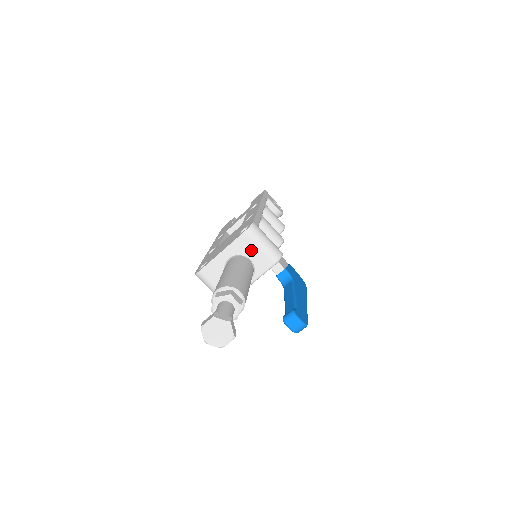
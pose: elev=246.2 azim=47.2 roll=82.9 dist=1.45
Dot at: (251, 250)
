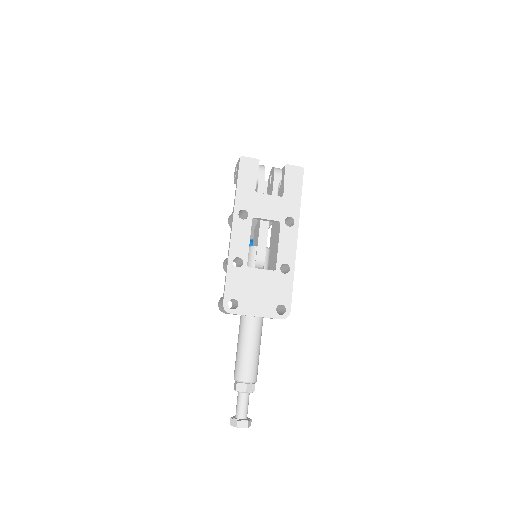
Dot at: (271, 318)
